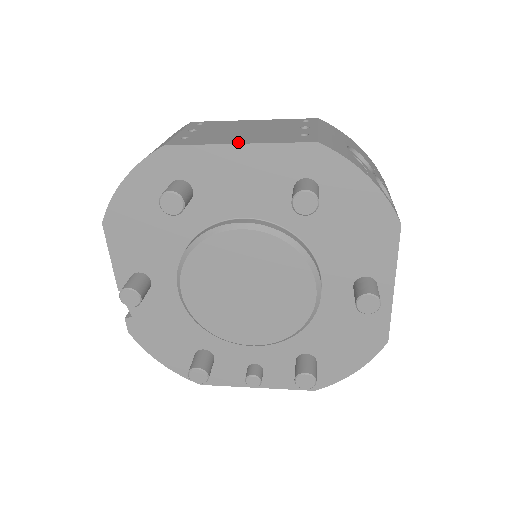
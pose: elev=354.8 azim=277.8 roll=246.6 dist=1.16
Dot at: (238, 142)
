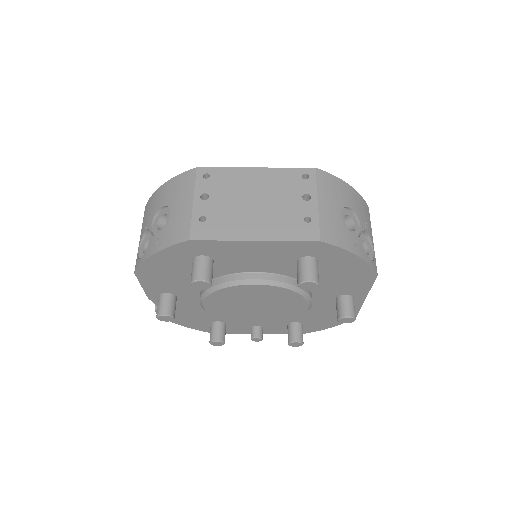
Dot at: (253, 237)
